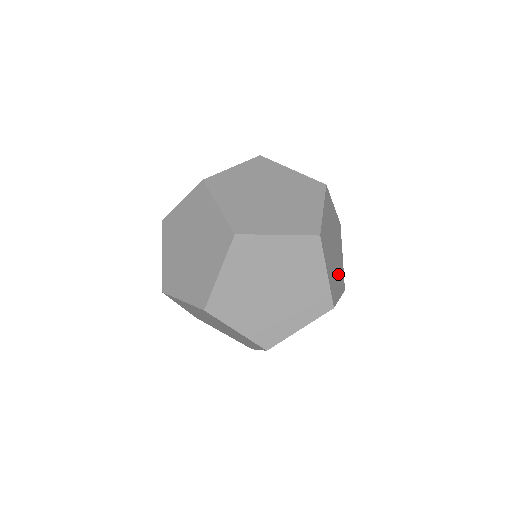
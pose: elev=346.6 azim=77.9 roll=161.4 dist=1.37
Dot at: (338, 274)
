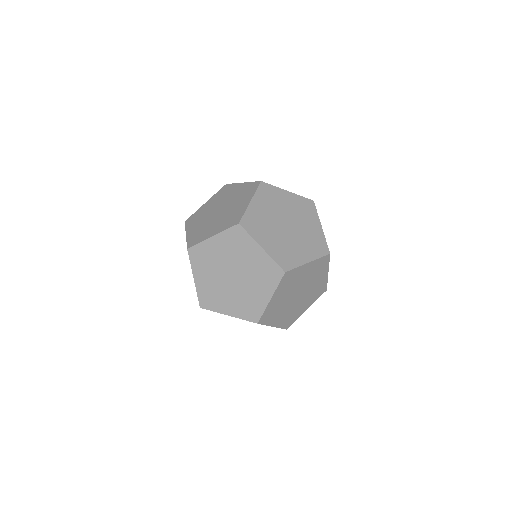
Dot at: occluded
